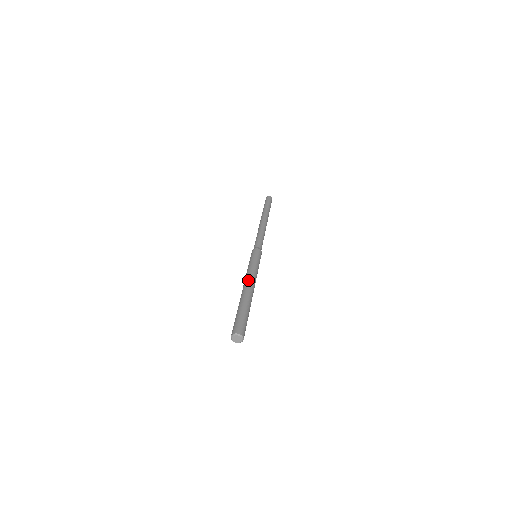
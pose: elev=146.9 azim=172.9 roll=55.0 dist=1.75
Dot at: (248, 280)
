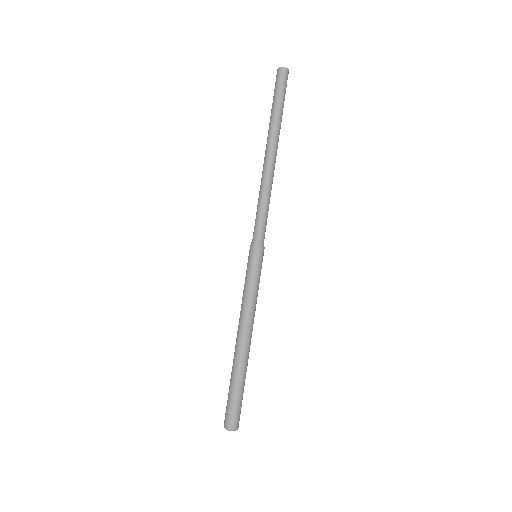
Dot at: (239, 325)
